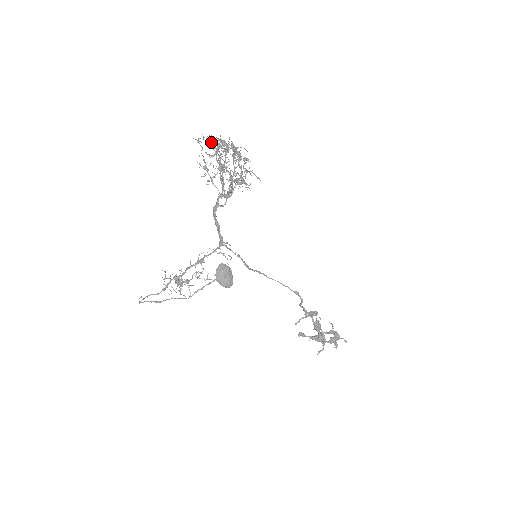
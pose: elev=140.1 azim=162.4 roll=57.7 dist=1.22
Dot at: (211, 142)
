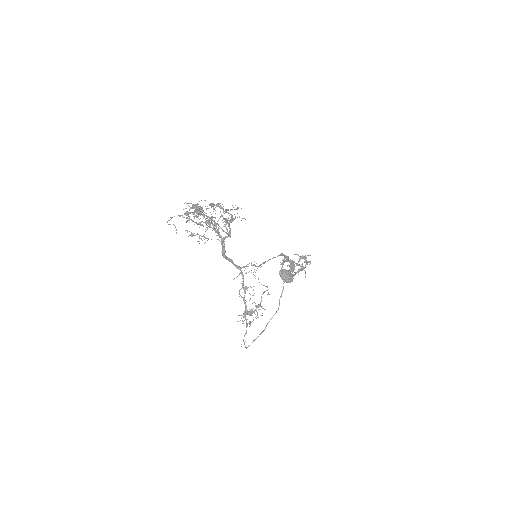
Dot at: (198, 213)
